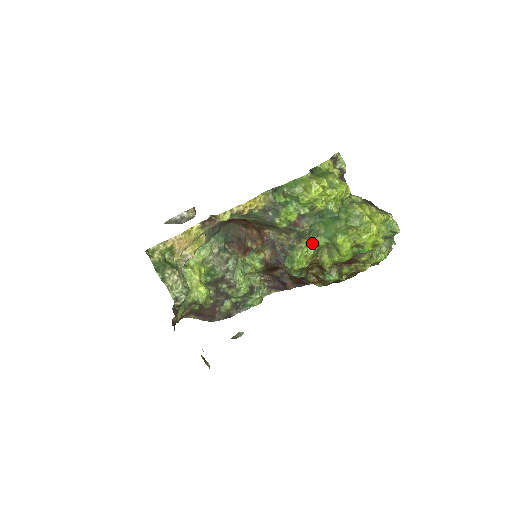
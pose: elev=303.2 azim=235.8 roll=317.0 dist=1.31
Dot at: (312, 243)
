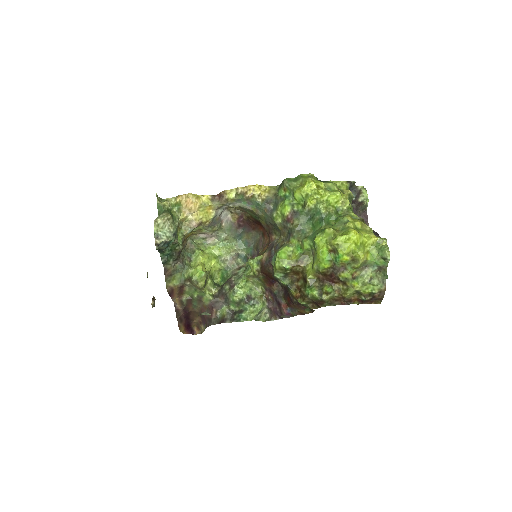
Dot at: (299, 245)
